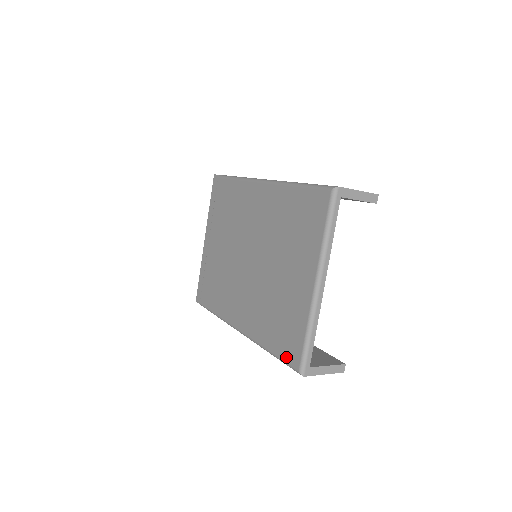
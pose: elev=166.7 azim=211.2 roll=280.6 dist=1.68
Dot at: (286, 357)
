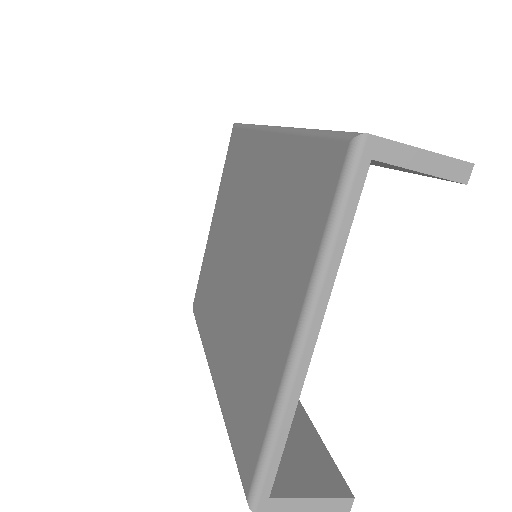
Dot at: (239, 458)
